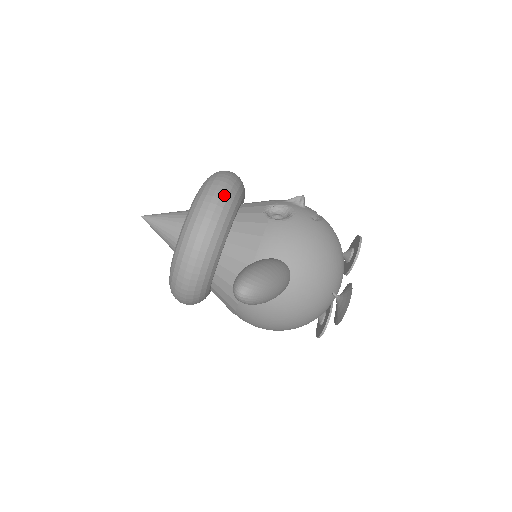
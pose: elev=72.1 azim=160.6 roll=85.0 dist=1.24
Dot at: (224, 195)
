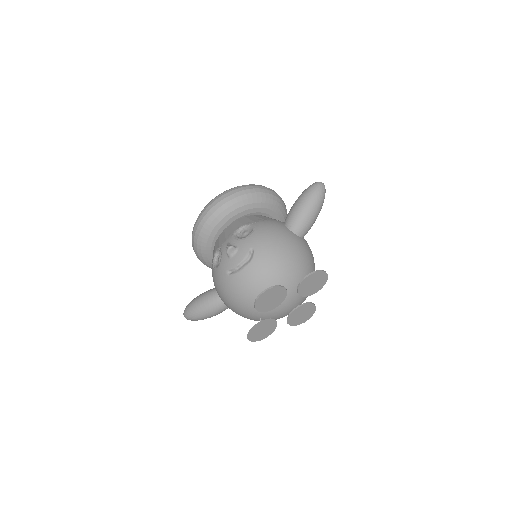
Dot at: (195, 239)
